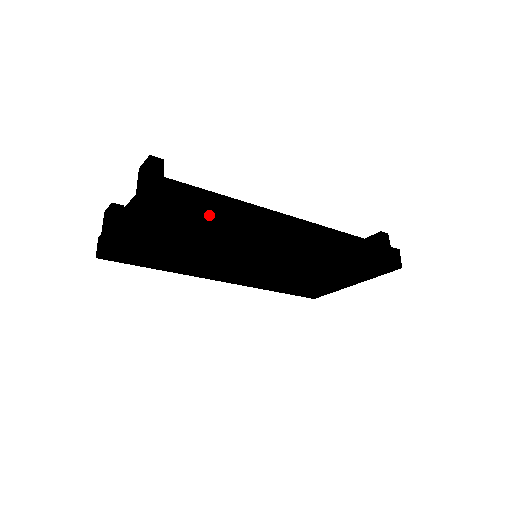
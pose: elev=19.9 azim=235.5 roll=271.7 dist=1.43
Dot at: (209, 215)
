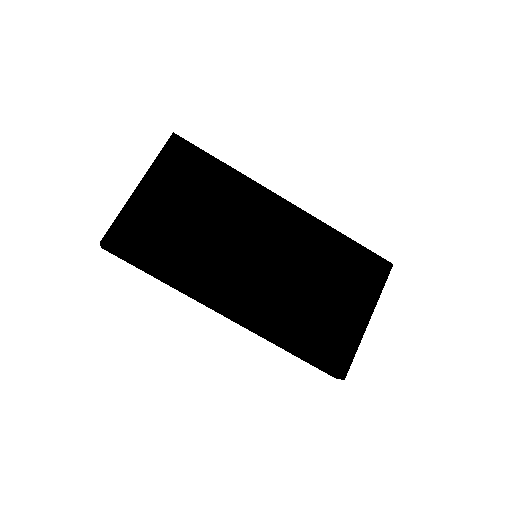
Dot at: (212, 156)
